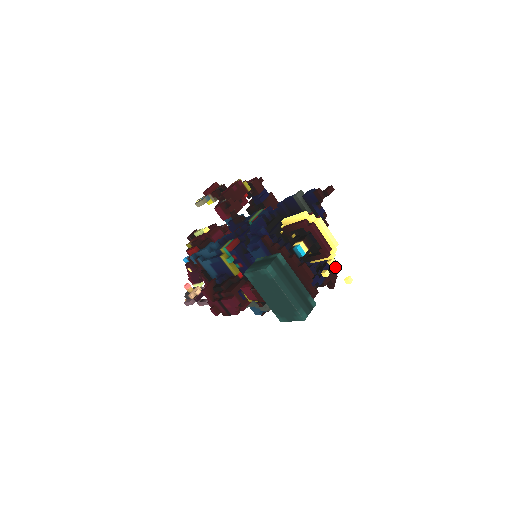
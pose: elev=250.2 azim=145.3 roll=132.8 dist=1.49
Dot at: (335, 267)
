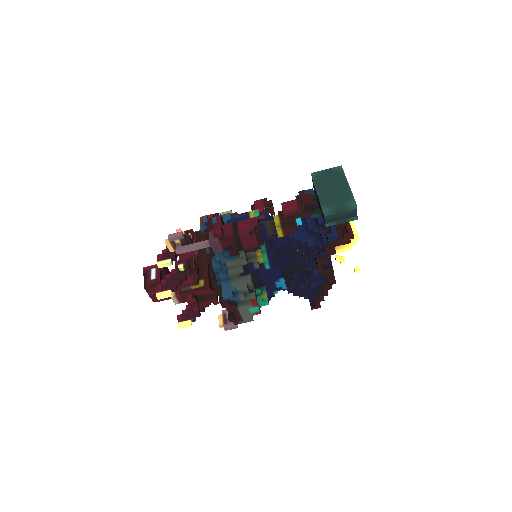
Dot at: occluded
